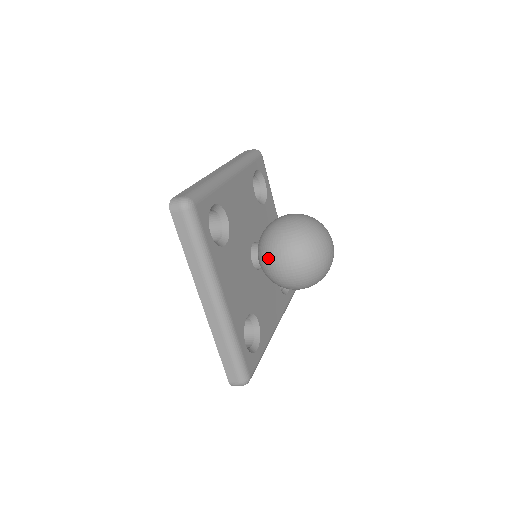
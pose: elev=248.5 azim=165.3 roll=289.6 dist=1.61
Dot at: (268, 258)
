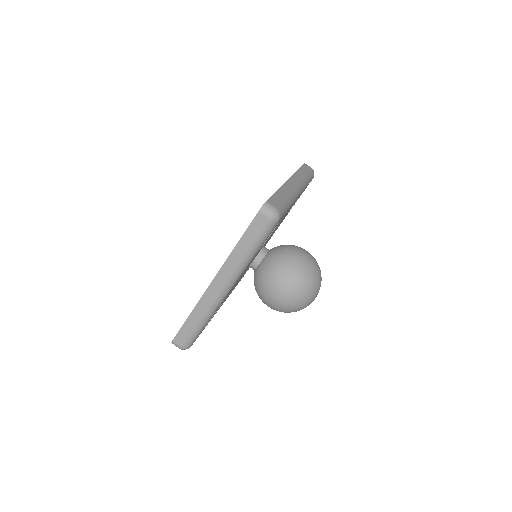
Dot at: (273, 276)
